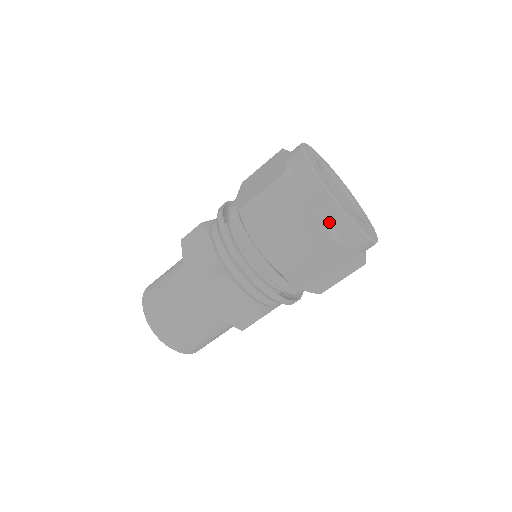
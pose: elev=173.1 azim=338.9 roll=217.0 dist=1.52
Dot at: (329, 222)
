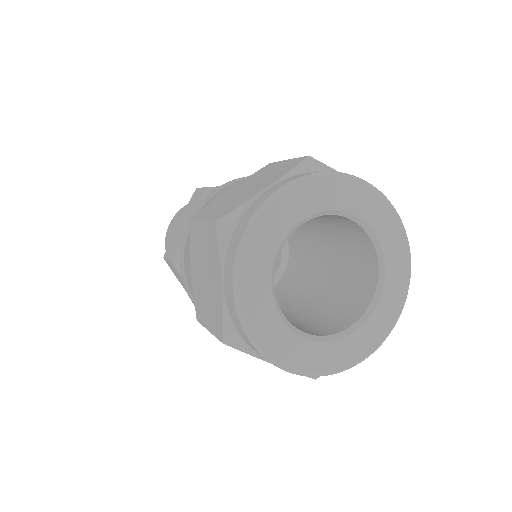
Dot at: (233, 321)
